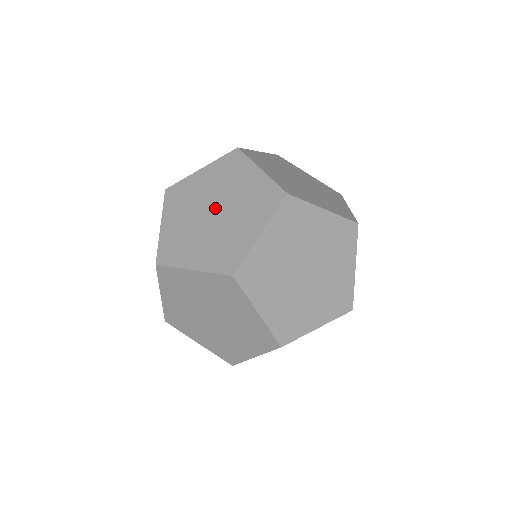
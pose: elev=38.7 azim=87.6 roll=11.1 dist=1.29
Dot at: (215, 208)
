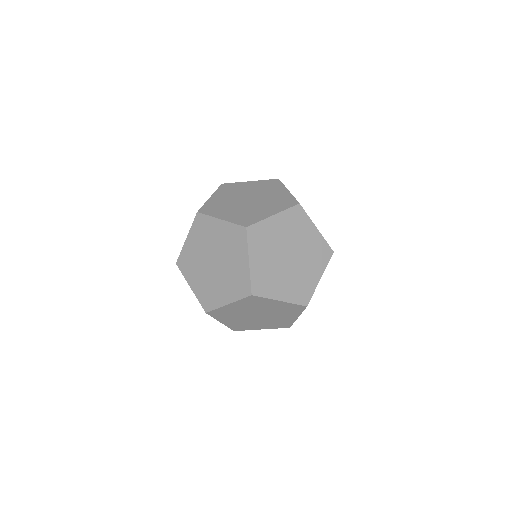
Dot at: (290, 254)
